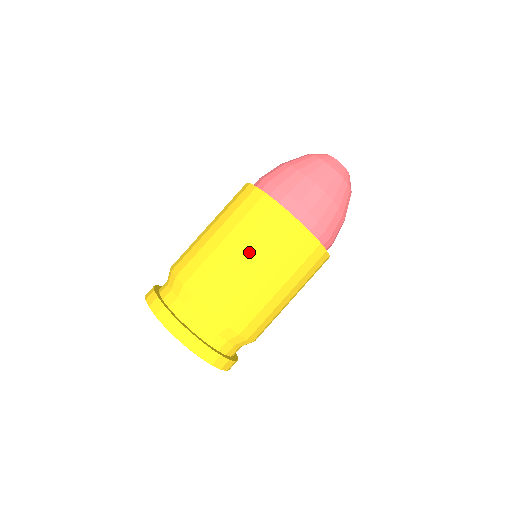
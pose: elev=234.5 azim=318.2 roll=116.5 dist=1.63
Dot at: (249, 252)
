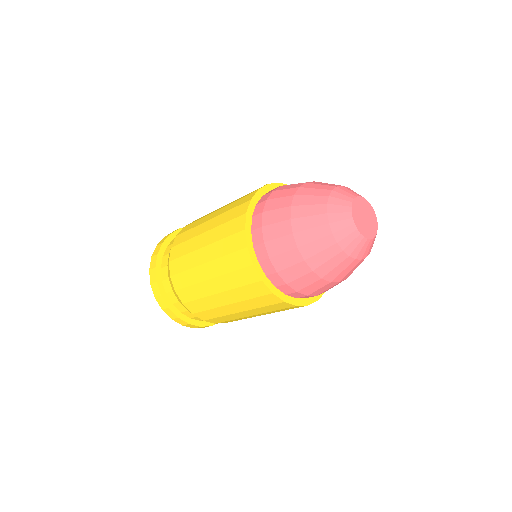
Dot at: (213, 275)
